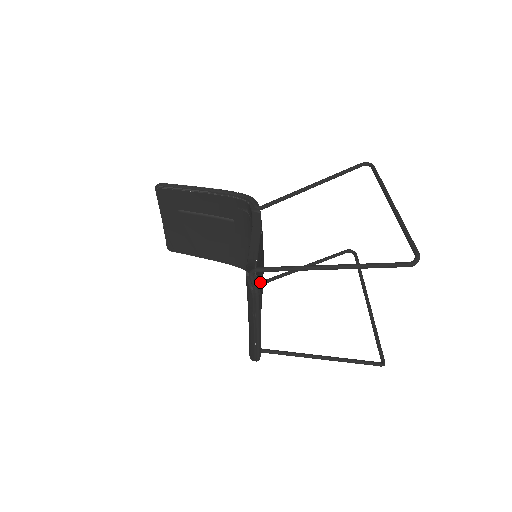
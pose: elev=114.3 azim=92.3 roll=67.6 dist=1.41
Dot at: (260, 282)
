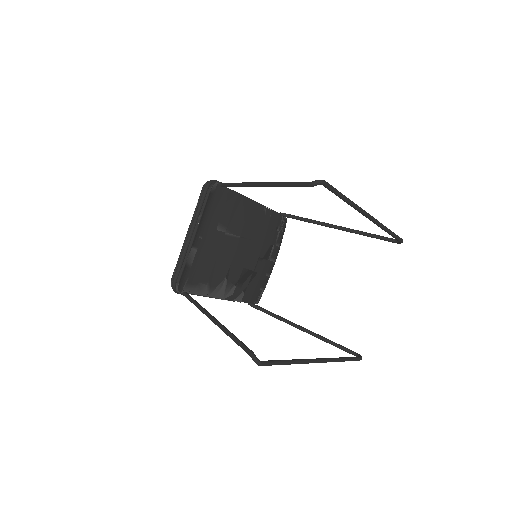
Dot at: (229, 232)
